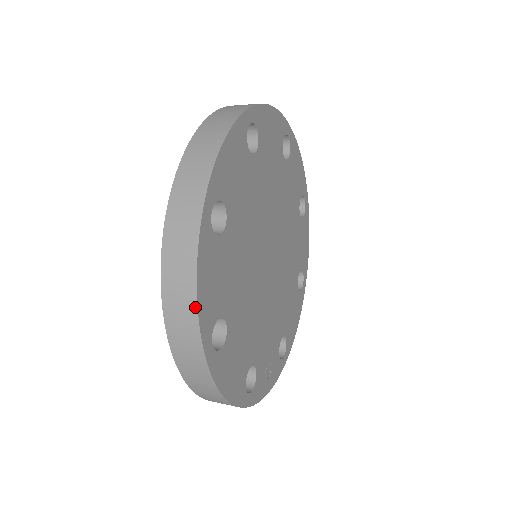
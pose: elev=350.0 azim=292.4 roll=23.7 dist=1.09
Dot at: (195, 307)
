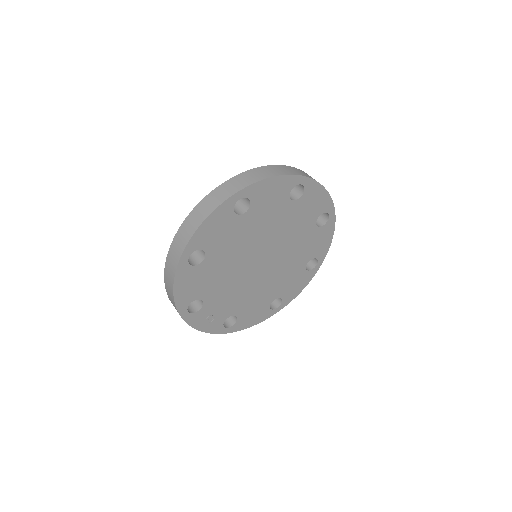
Dot at: (195, 230)
